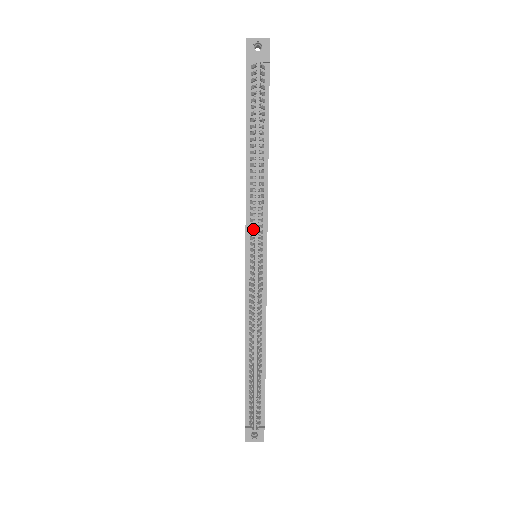
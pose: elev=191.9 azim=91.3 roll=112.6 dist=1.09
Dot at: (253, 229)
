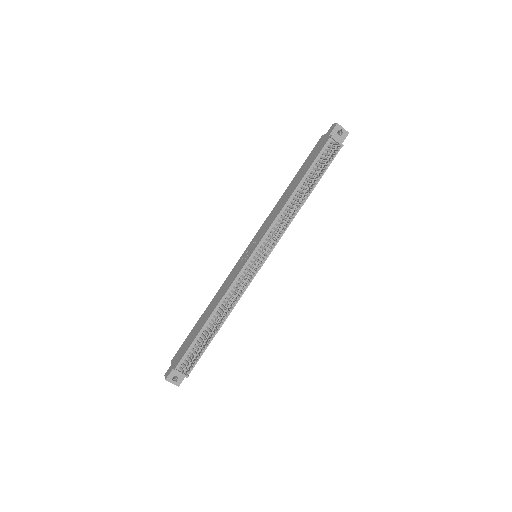
Dot at: (269, 238)
